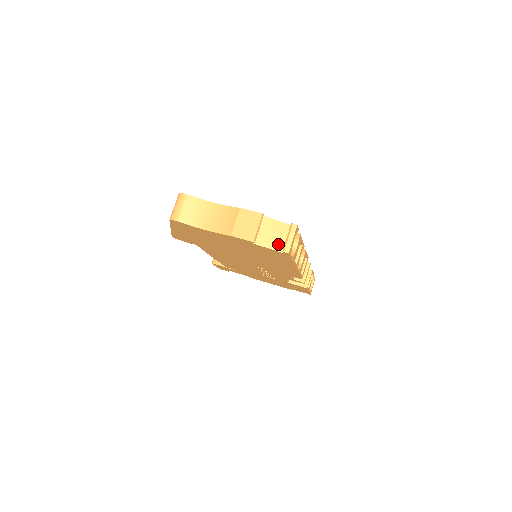
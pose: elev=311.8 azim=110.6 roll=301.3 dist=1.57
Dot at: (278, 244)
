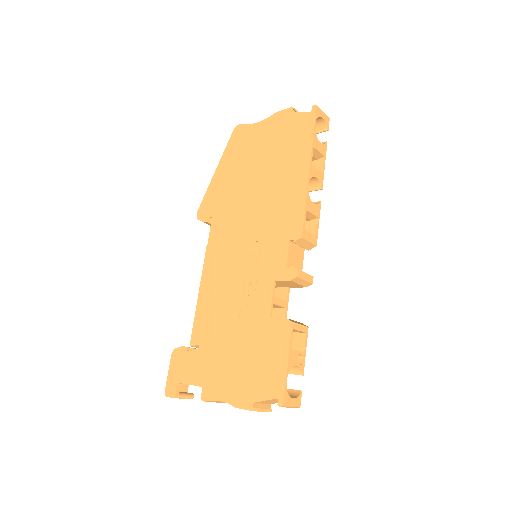
Dot at: occluded
